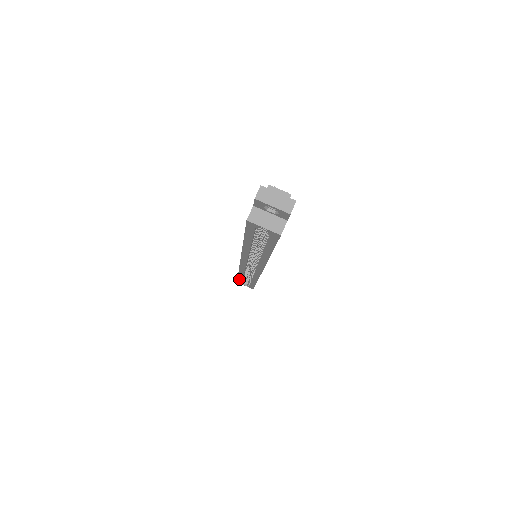
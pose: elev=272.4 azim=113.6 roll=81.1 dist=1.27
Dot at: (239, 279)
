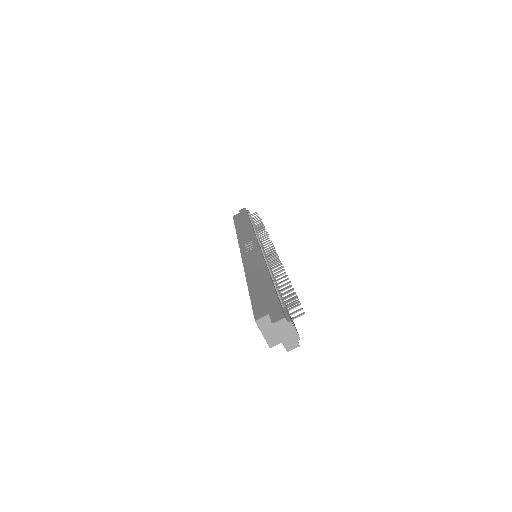
Dot at: occluded
